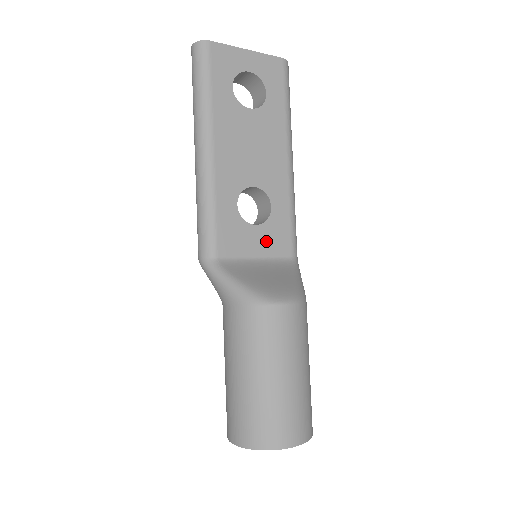
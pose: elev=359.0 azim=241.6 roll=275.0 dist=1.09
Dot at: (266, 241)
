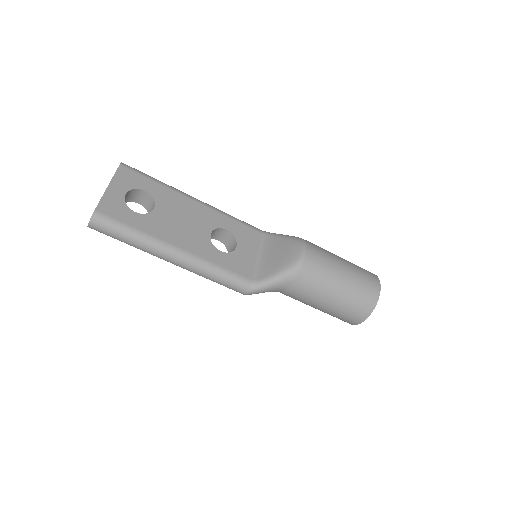
Dot at: (248, 245)
